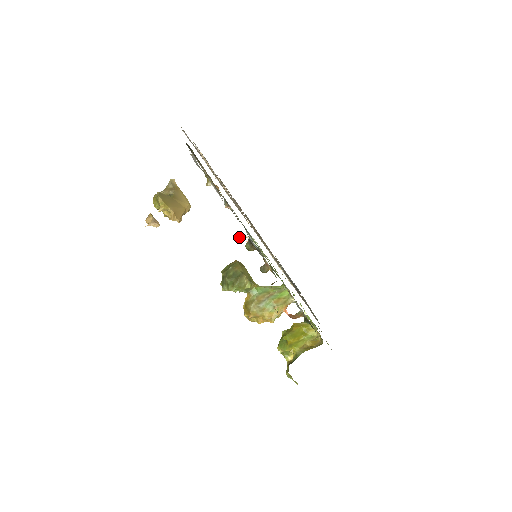
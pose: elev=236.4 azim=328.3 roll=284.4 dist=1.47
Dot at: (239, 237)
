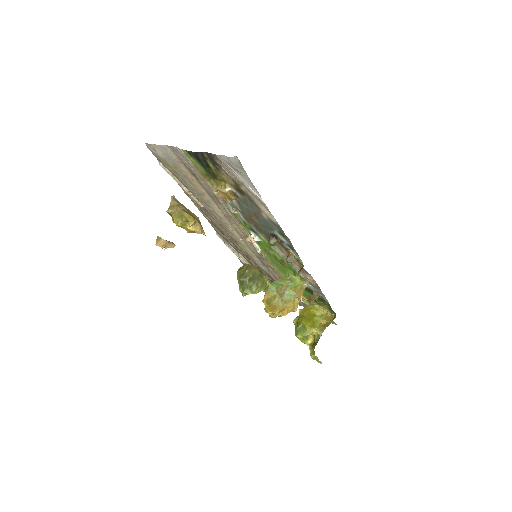
Dot at: (246, 239)
